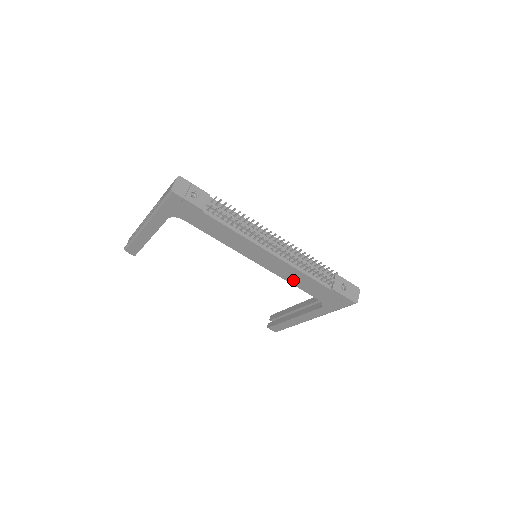
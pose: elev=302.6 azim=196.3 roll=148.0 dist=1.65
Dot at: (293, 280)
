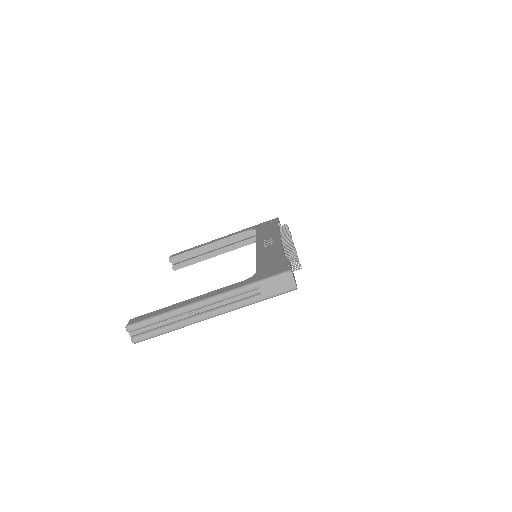
Dot at: occluded
